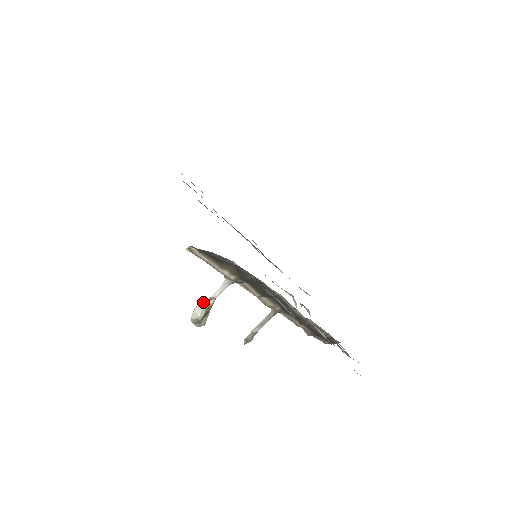
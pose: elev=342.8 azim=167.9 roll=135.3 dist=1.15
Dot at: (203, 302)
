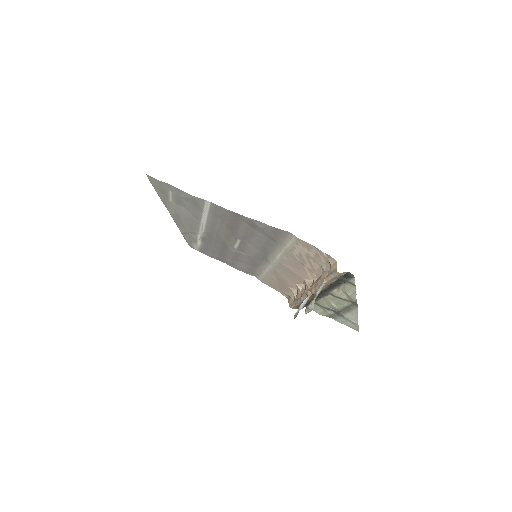
Dot at: (314, 299)
